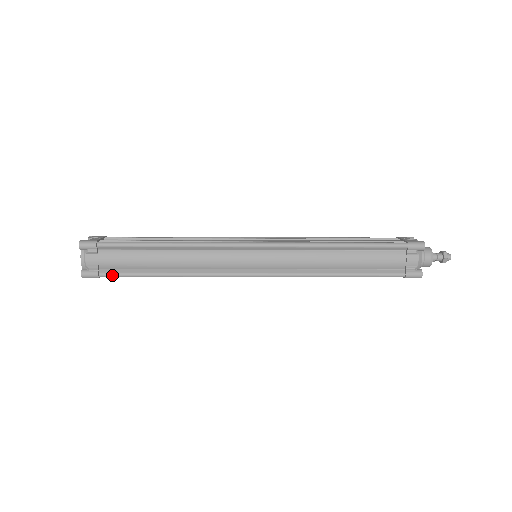
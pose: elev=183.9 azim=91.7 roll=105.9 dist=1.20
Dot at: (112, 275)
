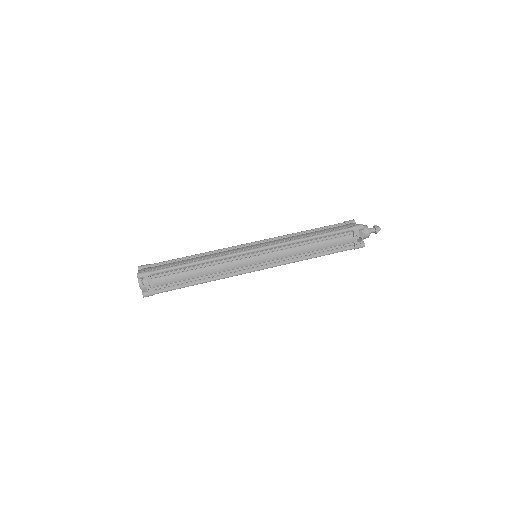
Dot at: occluded
